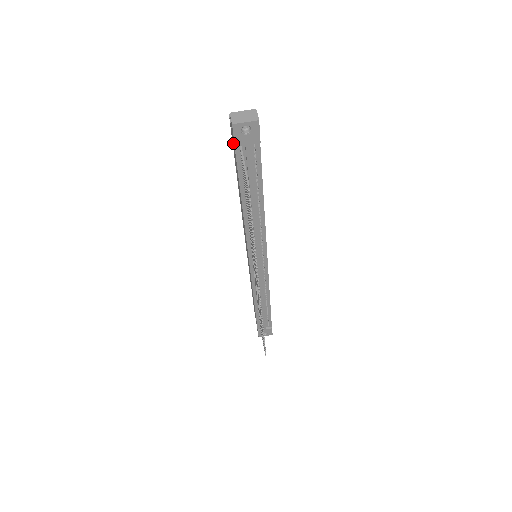
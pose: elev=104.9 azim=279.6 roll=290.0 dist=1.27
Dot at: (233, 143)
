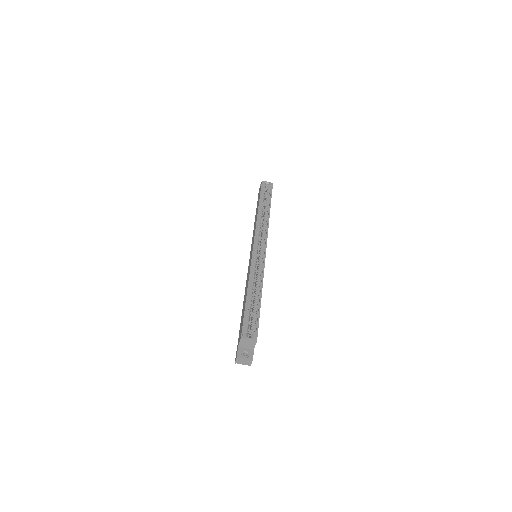
Dot at: occluded
